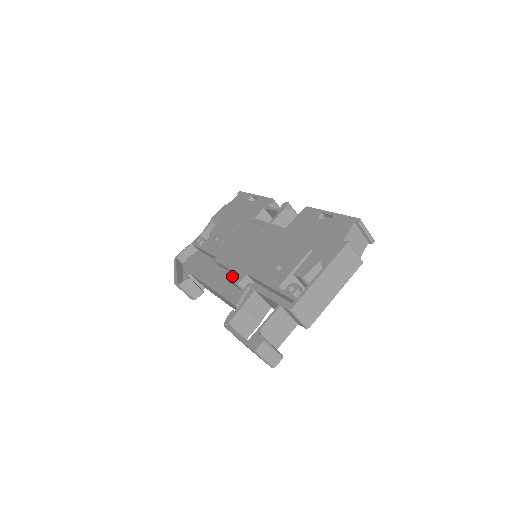
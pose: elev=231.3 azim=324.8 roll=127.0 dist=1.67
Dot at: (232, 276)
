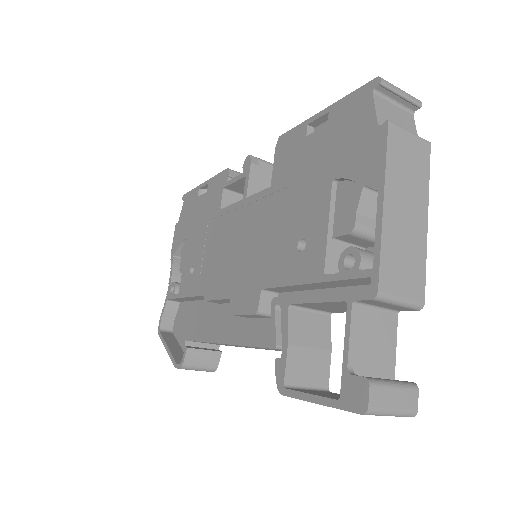
Dot at: (241, 306)
